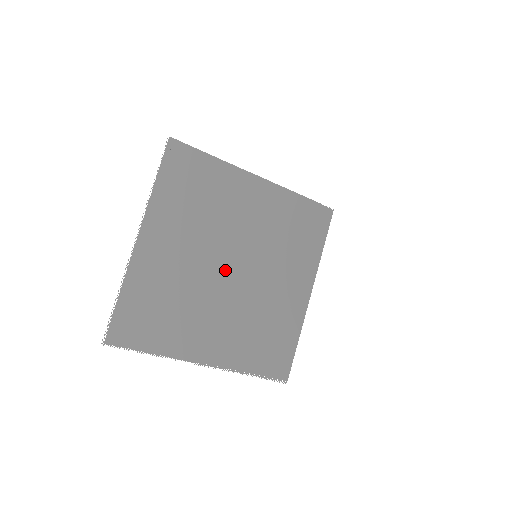
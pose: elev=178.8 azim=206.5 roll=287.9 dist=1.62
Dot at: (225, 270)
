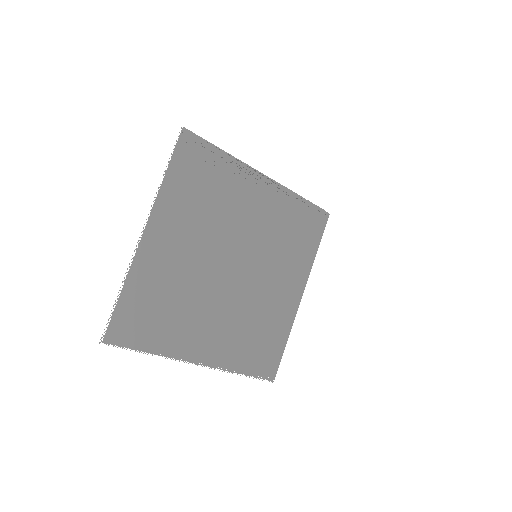
Dot at: (226, 269)
